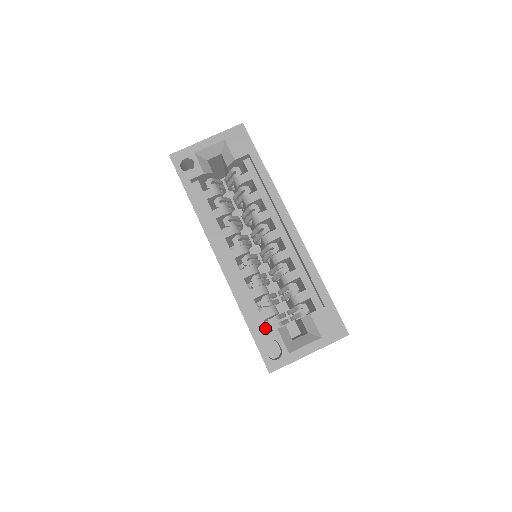
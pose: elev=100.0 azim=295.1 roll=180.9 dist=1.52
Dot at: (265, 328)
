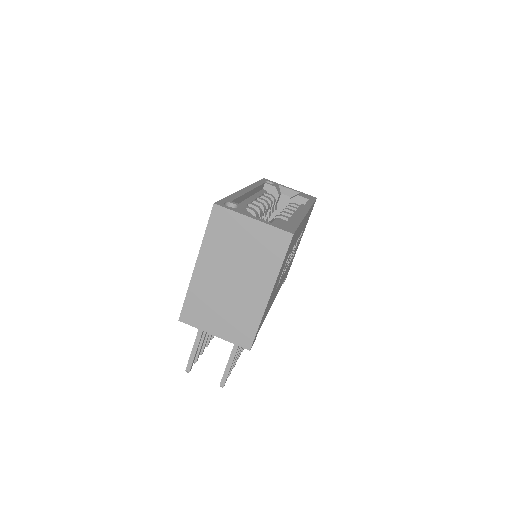
Dot at: occluded
